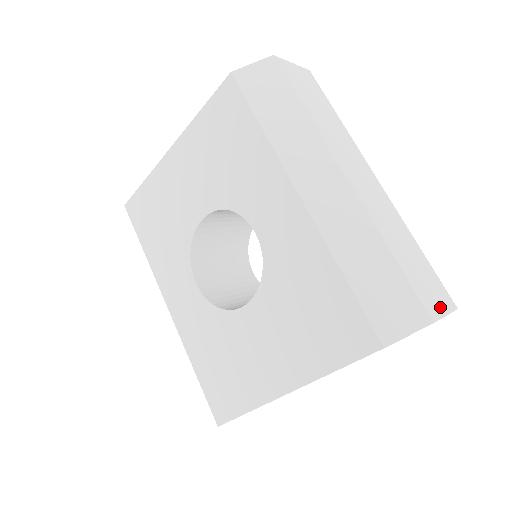
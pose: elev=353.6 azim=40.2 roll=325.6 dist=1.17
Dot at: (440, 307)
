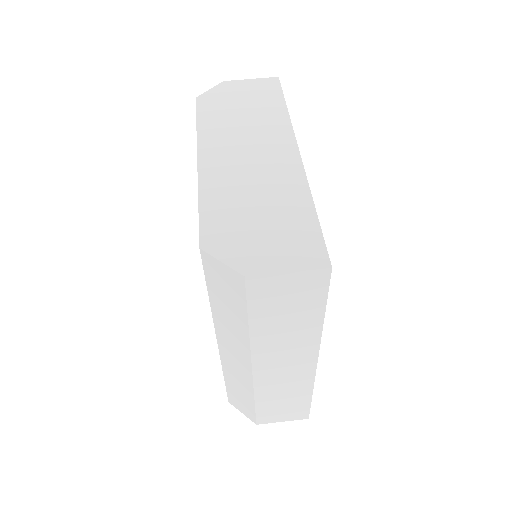
Dot at: (281, 419)
